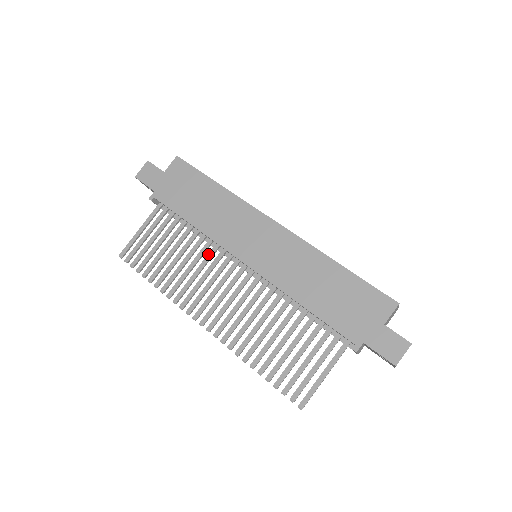
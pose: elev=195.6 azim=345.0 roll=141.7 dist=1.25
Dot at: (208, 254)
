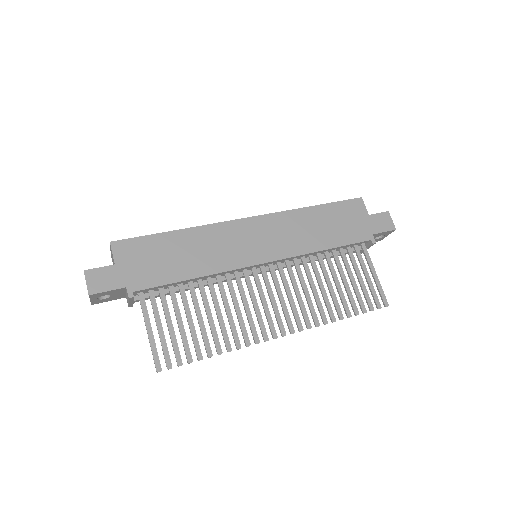
Dot at: (229, 287)
